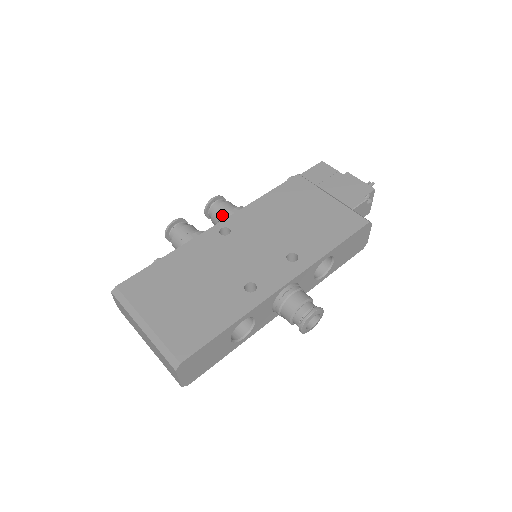
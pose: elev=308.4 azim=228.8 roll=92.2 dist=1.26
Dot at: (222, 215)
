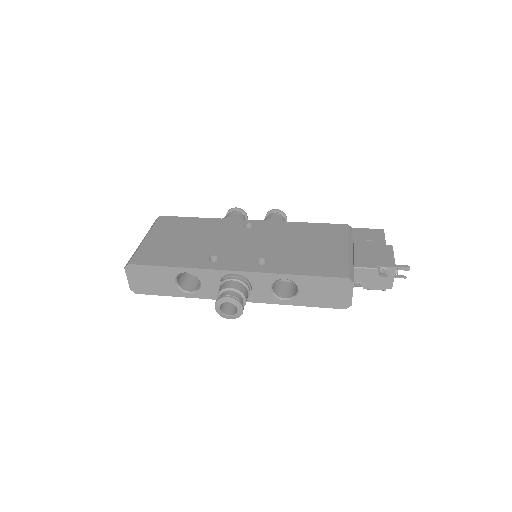
Dot at: occluded
